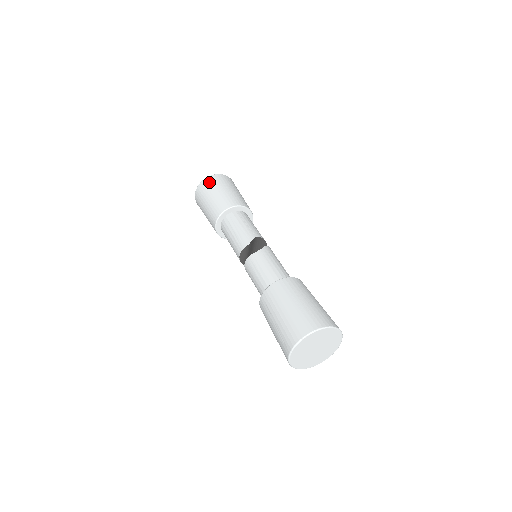
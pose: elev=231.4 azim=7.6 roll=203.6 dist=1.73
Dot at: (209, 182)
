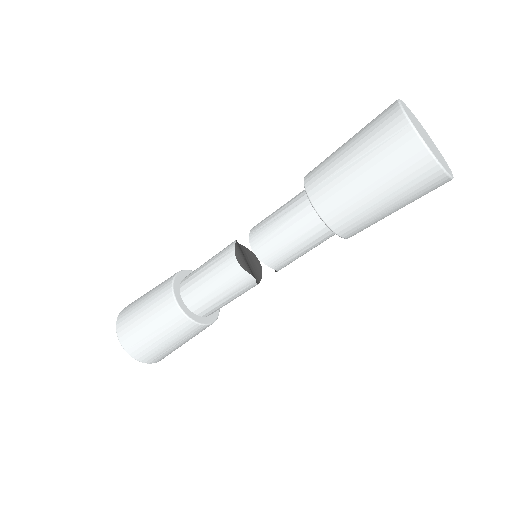
Dot at: (129, 305)
